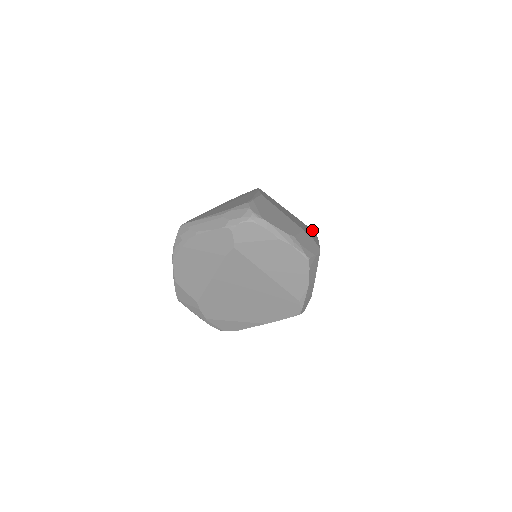
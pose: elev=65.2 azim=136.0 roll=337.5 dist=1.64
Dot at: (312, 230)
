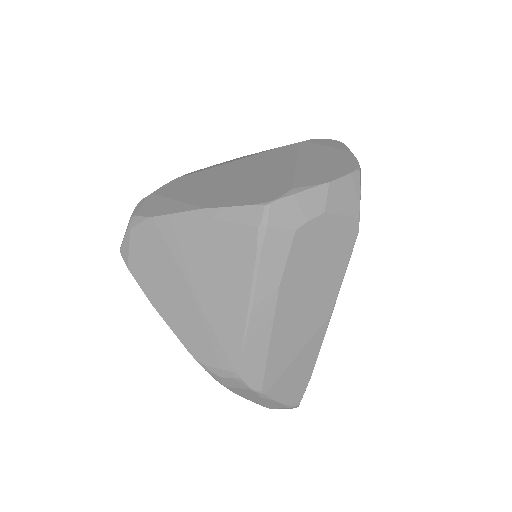
Dot at: occluded
